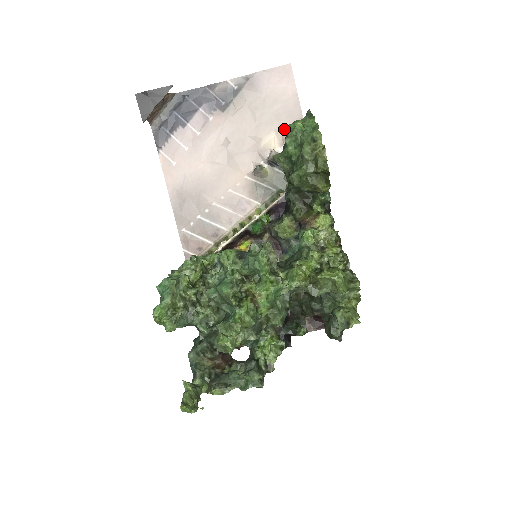
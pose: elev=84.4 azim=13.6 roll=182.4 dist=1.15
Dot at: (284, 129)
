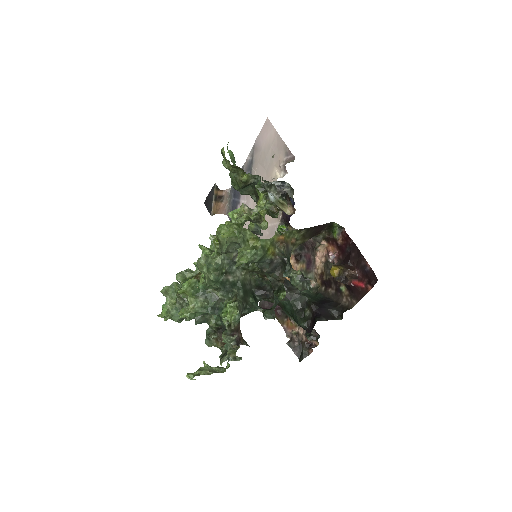
Dot at: (279, 160)
